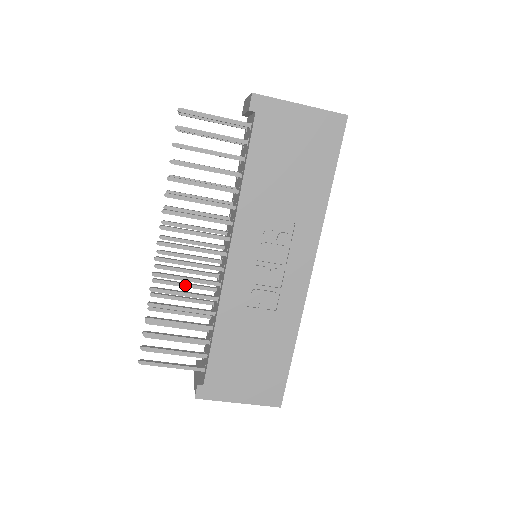
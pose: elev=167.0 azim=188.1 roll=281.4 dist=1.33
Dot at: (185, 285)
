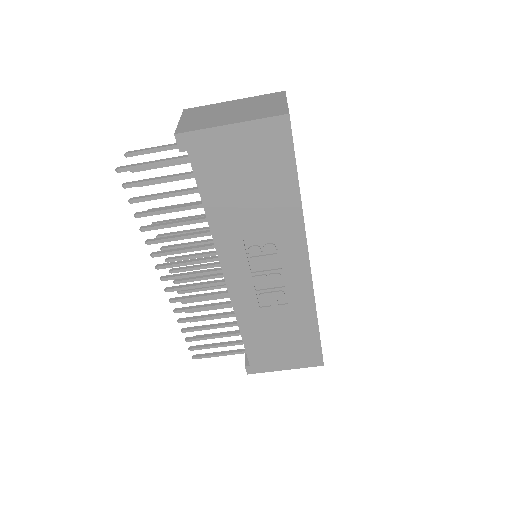
Dot at: (206, 289)
